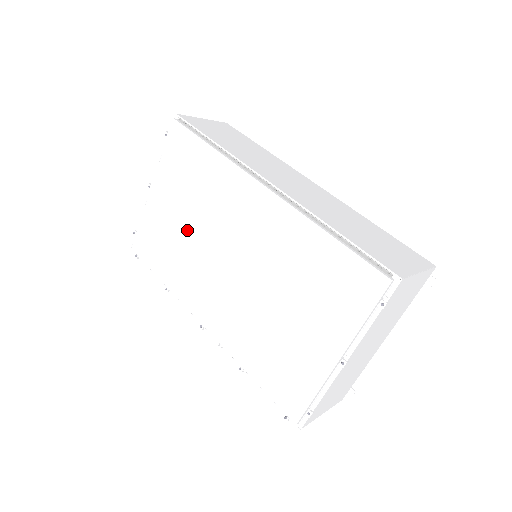
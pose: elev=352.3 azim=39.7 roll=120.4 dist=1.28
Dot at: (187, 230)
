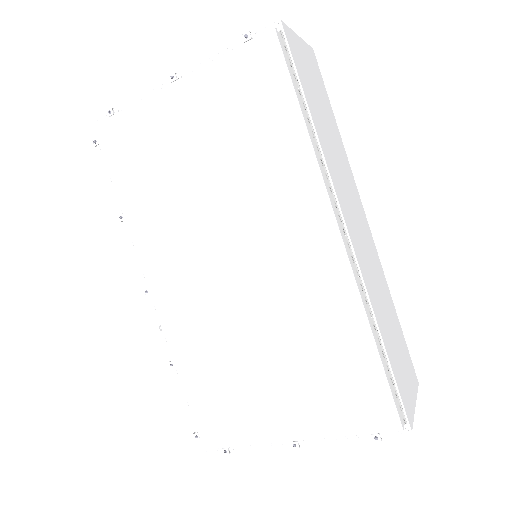
Dot at: (197, 183)
